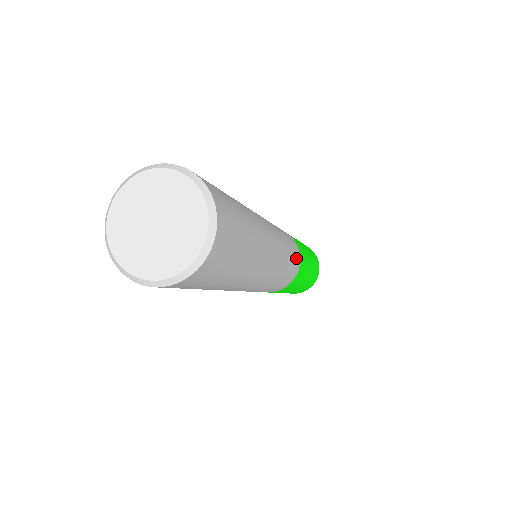
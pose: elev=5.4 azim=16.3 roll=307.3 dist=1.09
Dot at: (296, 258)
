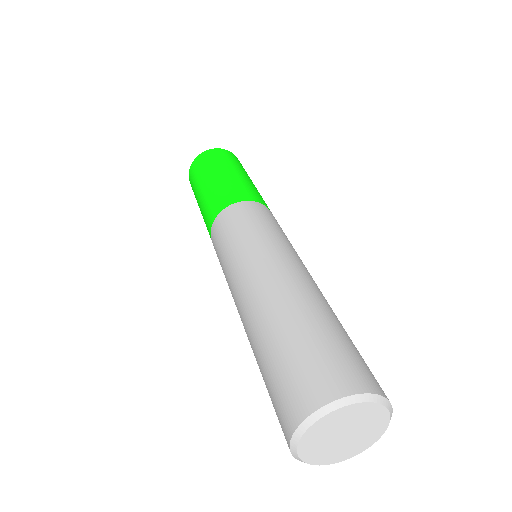
Dot at: (277, 222)
